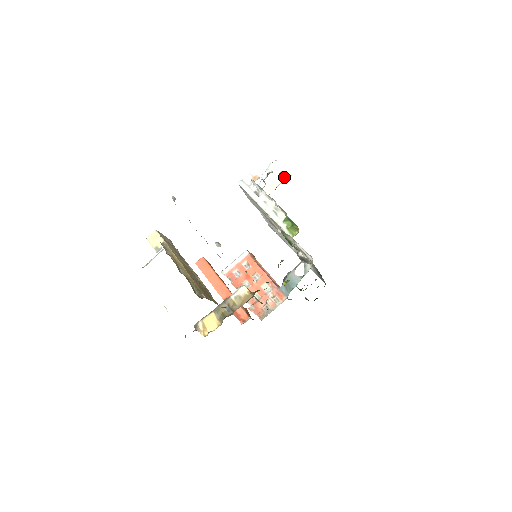
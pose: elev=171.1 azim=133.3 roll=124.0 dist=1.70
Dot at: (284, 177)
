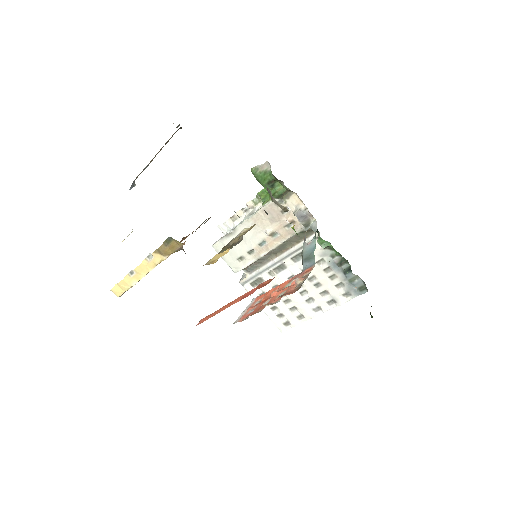
Dot at: occluded
